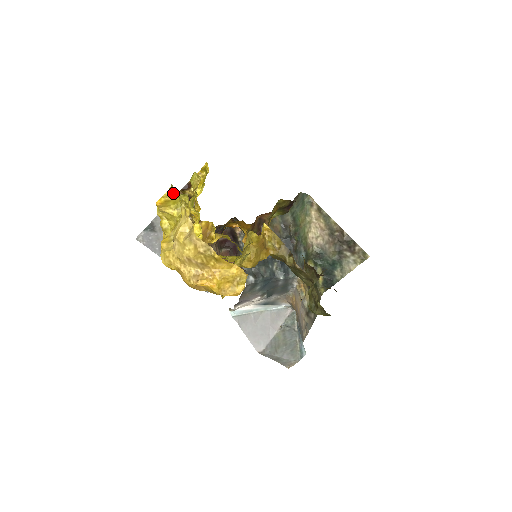
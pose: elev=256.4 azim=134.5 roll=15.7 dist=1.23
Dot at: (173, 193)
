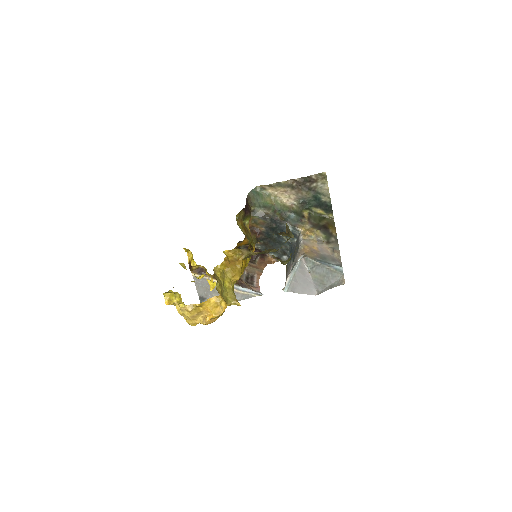
Dot at: (167, 294)
